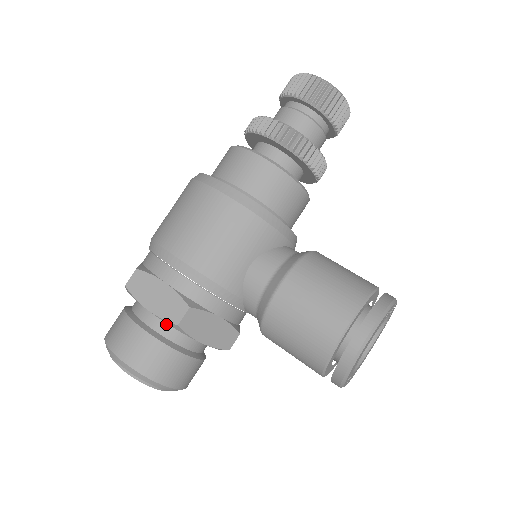
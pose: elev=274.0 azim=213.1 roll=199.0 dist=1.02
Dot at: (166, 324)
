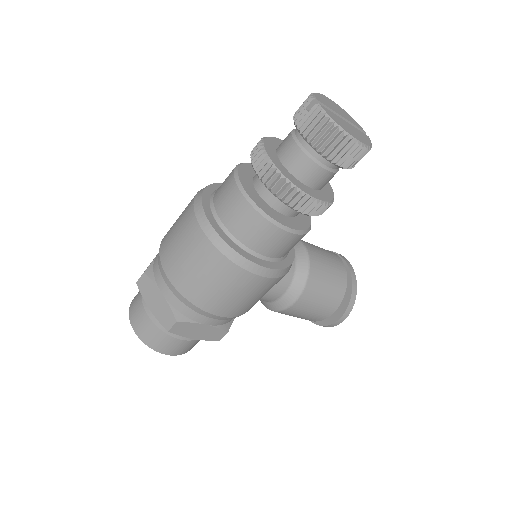
Dot at: occluded
